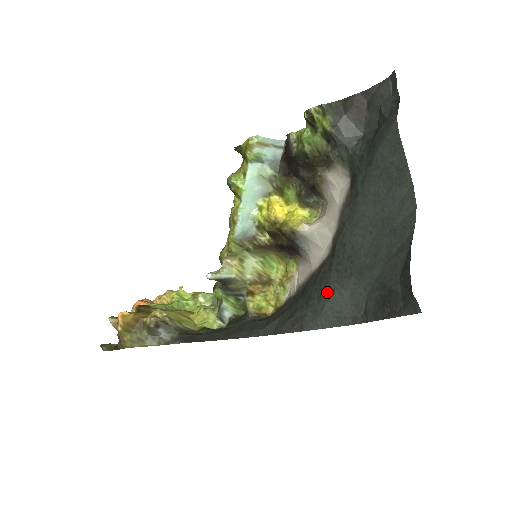
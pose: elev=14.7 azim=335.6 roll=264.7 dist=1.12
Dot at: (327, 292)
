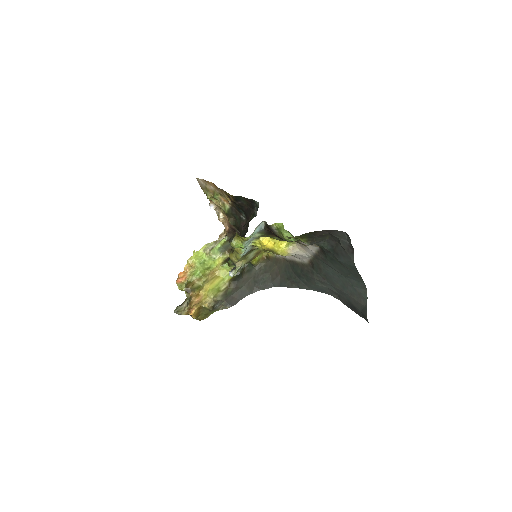
Dot at: (313, 282)
